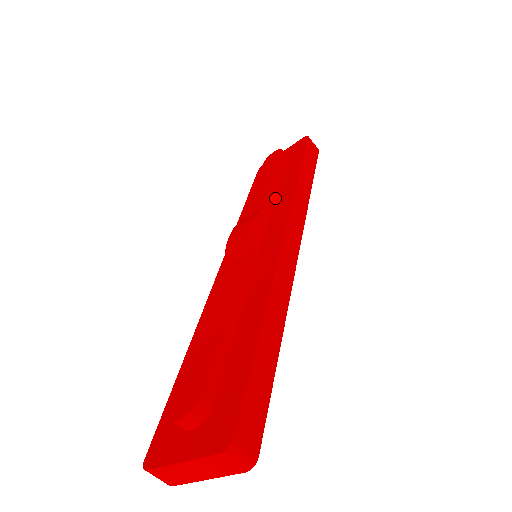
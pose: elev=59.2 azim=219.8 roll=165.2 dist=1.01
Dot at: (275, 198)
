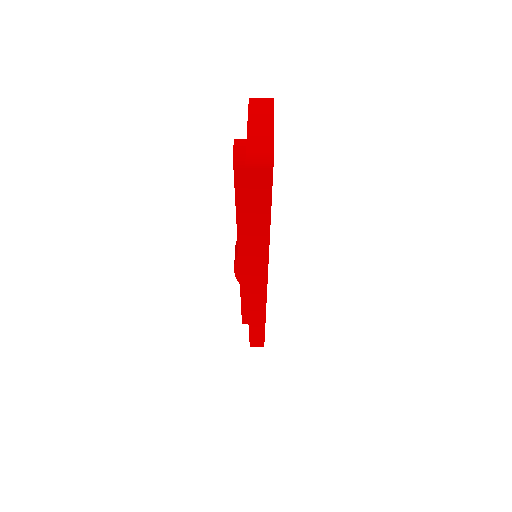
Dot at: occluded
